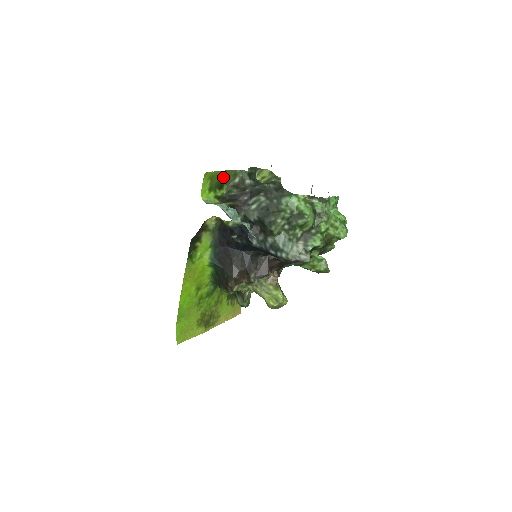
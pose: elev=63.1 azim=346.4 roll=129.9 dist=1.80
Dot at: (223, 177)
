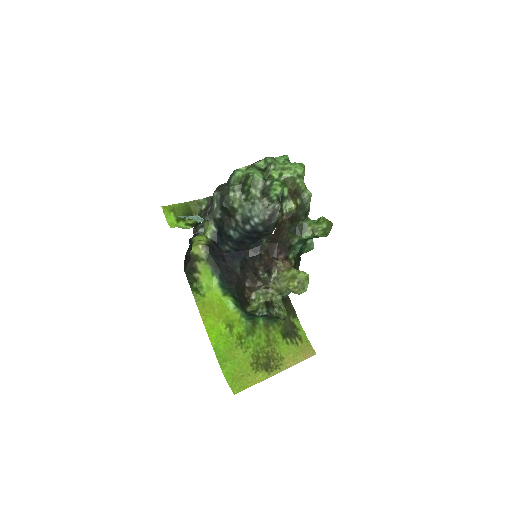
Dot at: (187, 208)
